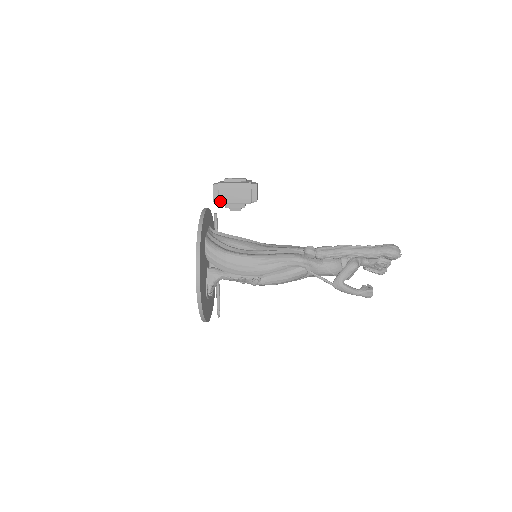
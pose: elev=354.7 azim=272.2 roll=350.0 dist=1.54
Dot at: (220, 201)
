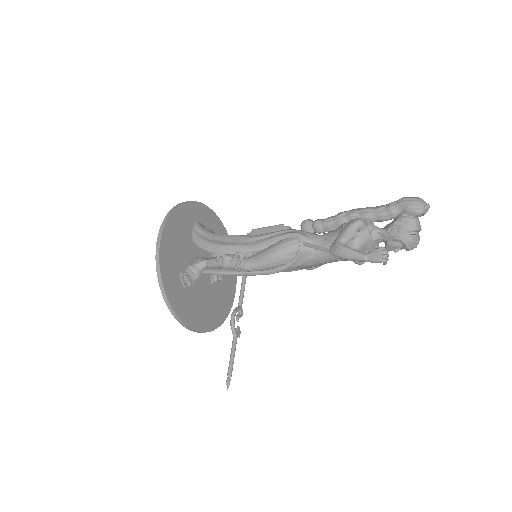
Dot at: occluded
